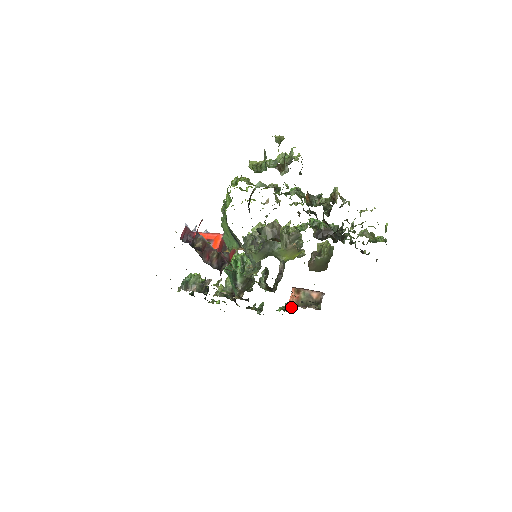
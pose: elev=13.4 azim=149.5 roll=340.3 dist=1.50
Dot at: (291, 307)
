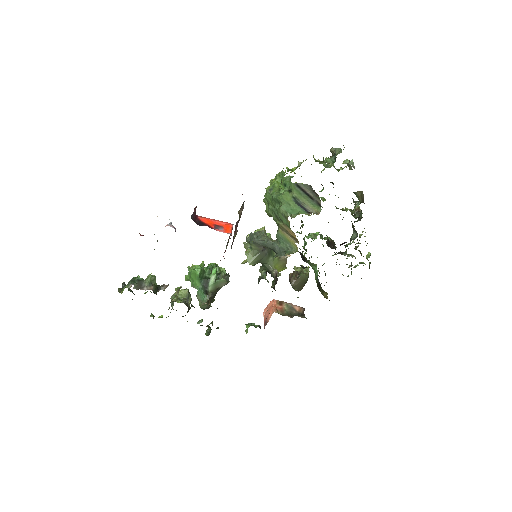
Dot at: (259, 325)
